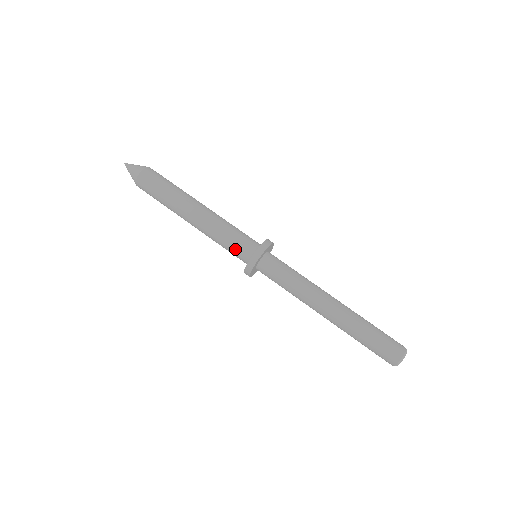
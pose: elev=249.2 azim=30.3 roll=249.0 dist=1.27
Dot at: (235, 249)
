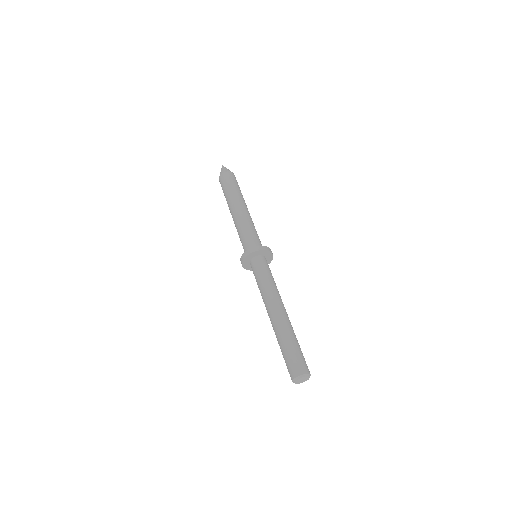
Dot at: (245, 242)
